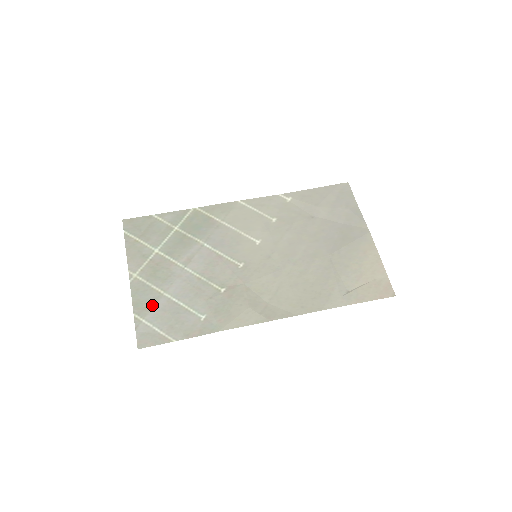
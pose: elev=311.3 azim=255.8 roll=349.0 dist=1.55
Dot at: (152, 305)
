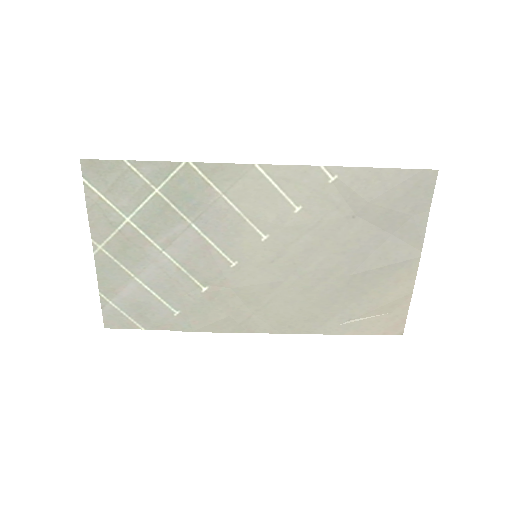
Dot at: (120, 288)
